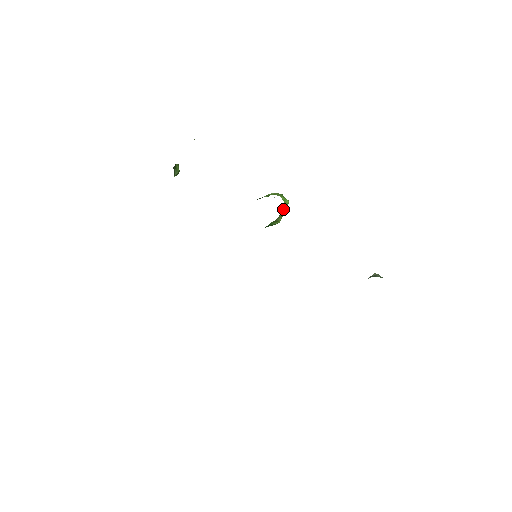
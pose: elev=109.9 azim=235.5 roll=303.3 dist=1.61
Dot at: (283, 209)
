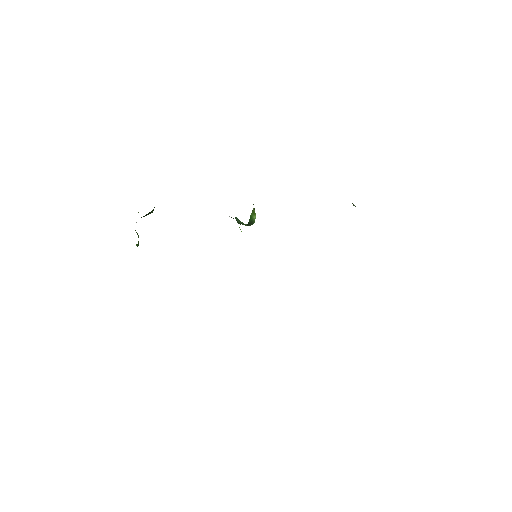
Dot at: occluded
